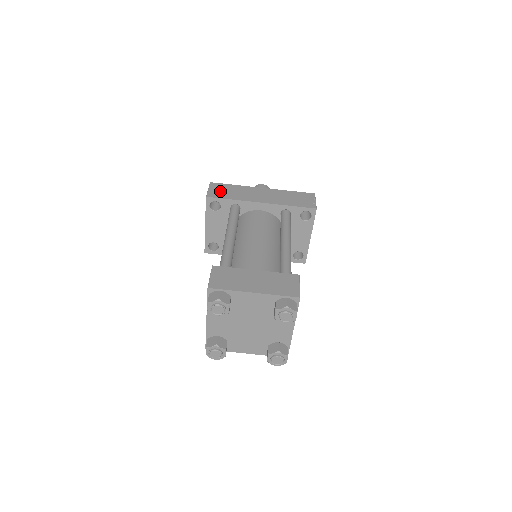
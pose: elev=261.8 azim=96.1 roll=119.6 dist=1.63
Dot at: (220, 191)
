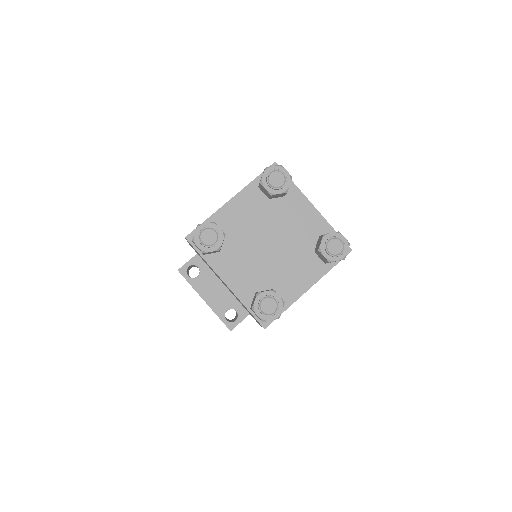
Dot at: occluded
